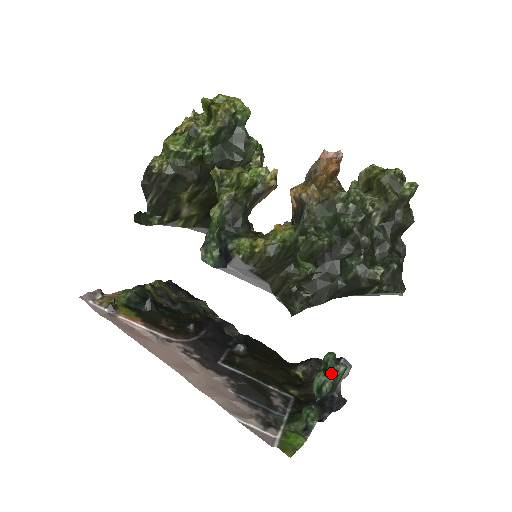
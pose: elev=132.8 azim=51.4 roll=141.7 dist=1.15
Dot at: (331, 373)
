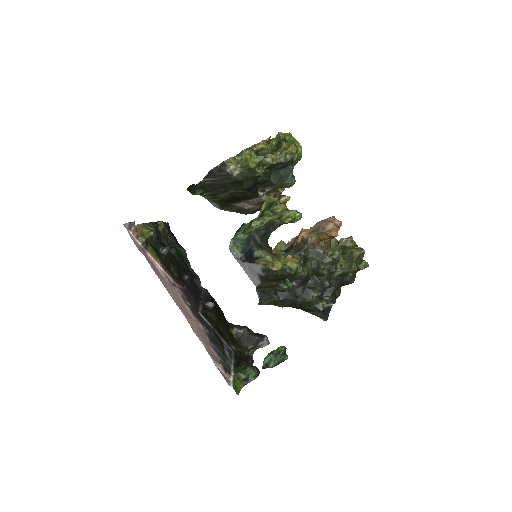
Dot at: (279, 358)
